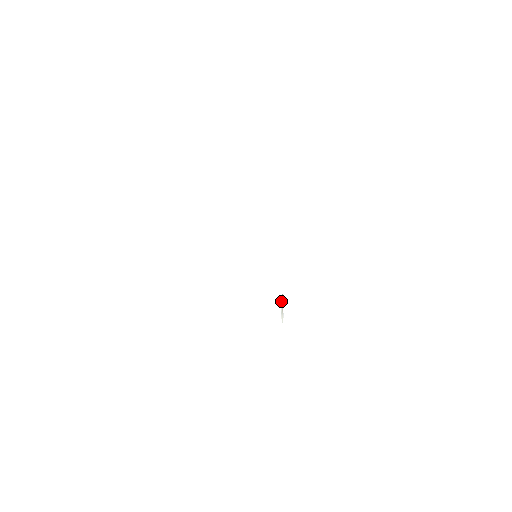
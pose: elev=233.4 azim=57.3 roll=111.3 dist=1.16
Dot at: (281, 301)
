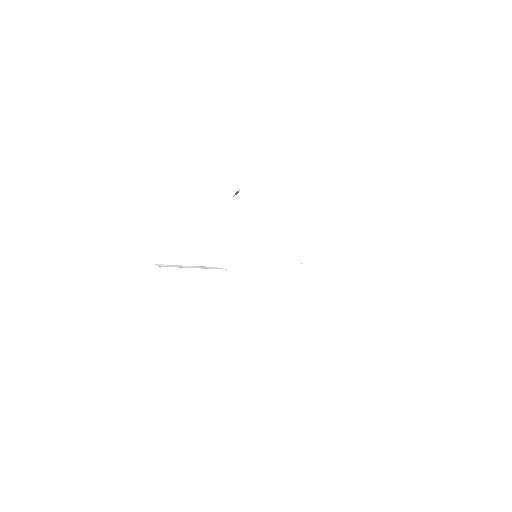
Dot at: (237, 193)
